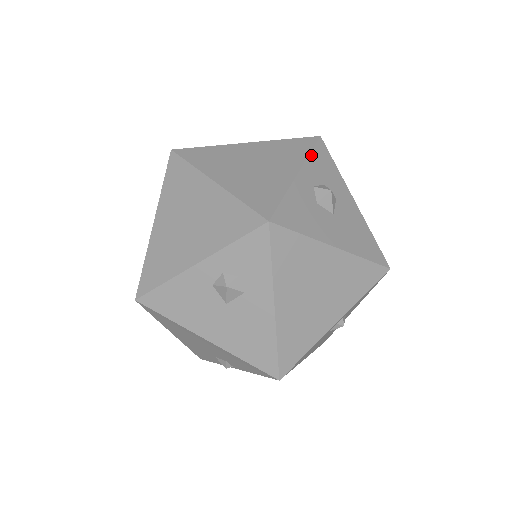
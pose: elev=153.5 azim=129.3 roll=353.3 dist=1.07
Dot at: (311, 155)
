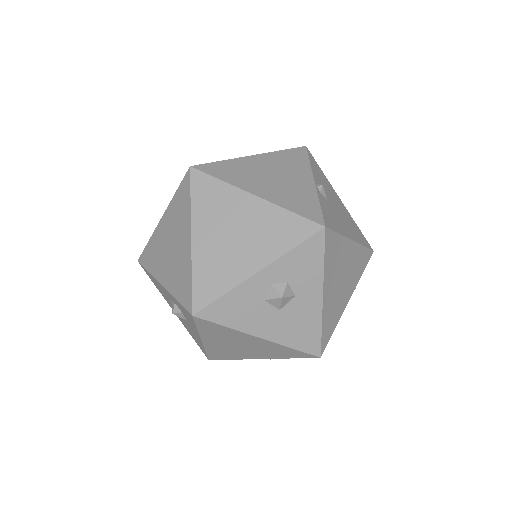
Dot at: (292, 251)
